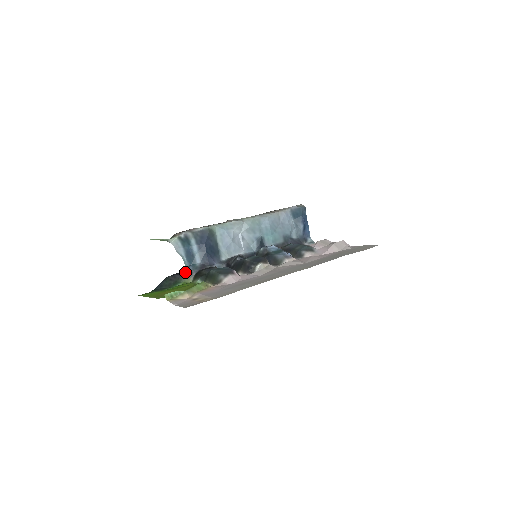
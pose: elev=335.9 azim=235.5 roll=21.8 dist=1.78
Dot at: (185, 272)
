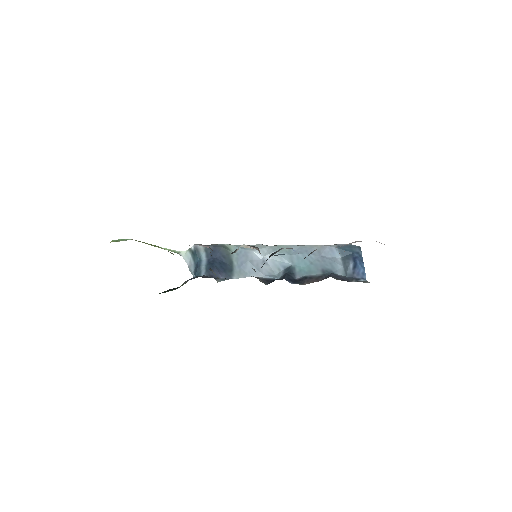
Dot at: occluded
